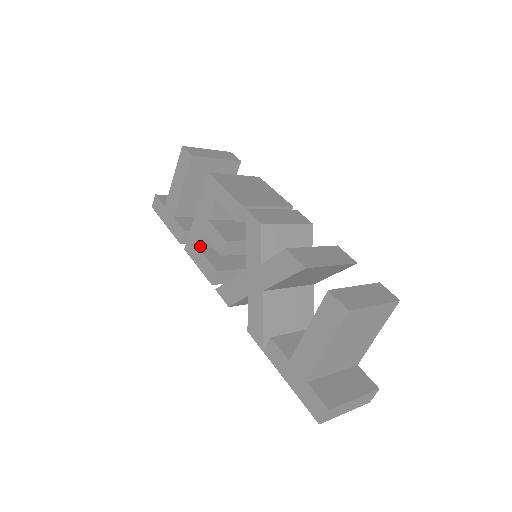
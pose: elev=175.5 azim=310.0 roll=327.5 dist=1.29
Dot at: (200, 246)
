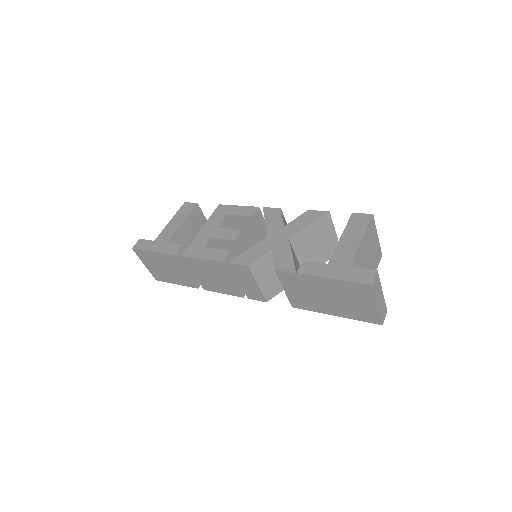
Dot at: (205, 247)
